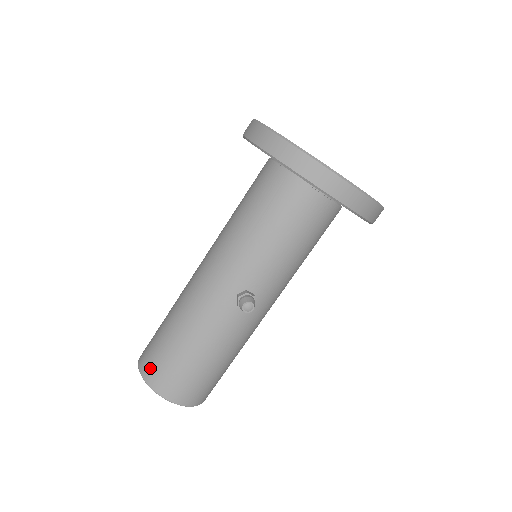
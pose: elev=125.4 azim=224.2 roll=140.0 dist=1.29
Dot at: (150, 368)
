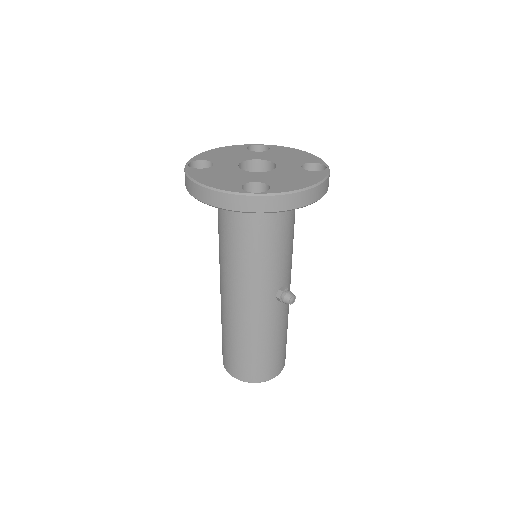
Dot at: (247, 374)
